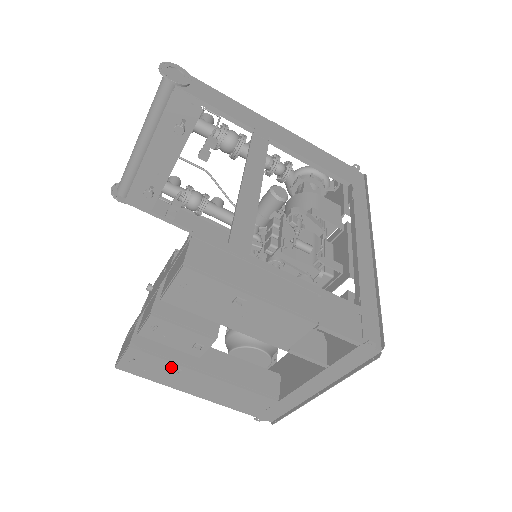
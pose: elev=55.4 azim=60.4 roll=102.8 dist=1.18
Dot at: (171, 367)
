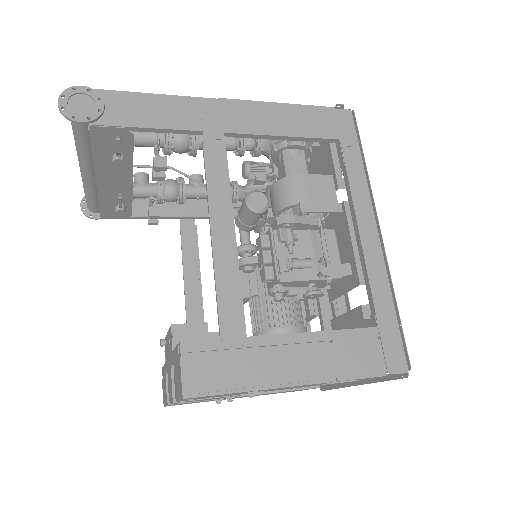
Dot at: occluded
